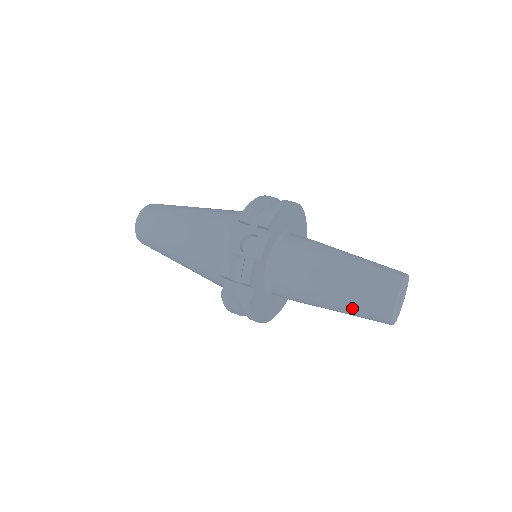
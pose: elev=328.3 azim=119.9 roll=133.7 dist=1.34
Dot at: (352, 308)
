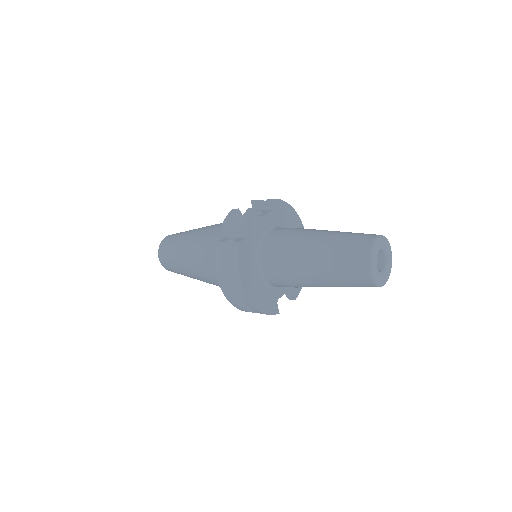
Dot at: (333, 255)
